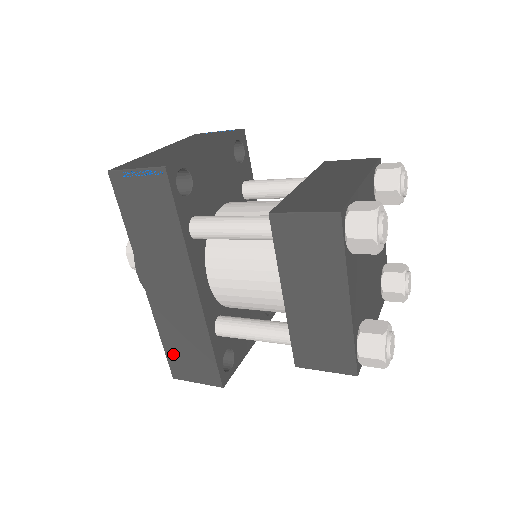
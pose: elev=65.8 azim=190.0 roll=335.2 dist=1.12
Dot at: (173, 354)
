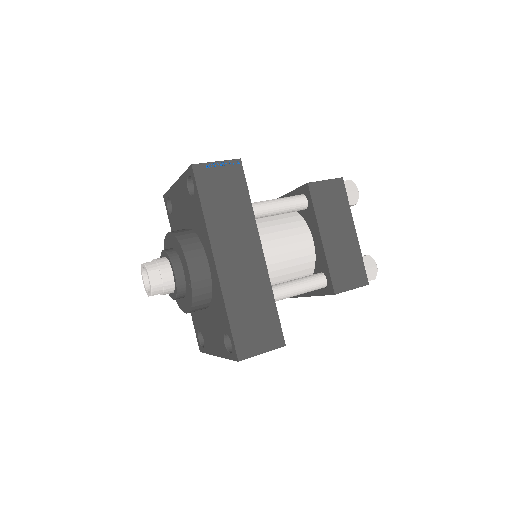
Dot at: (240, 329)
